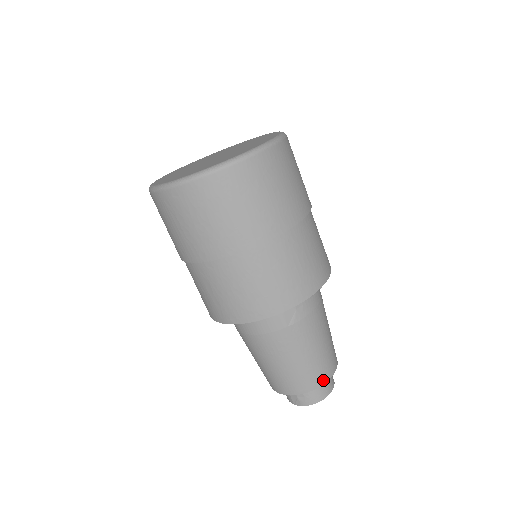
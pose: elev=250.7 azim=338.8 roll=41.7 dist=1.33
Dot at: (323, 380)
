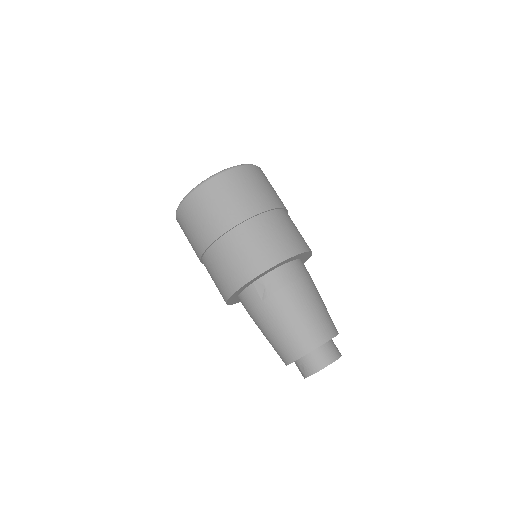
Dot at: (307, 349)
